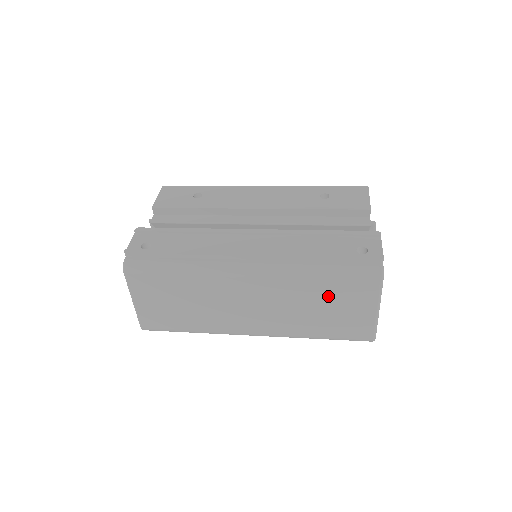
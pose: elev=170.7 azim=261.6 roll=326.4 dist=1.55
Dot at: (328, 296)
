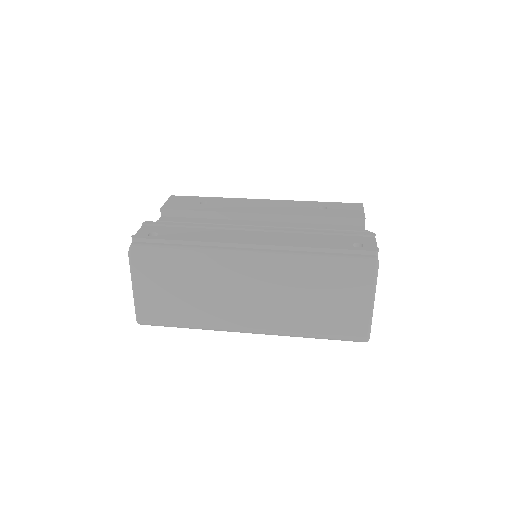
Dot at: (325, 287)
